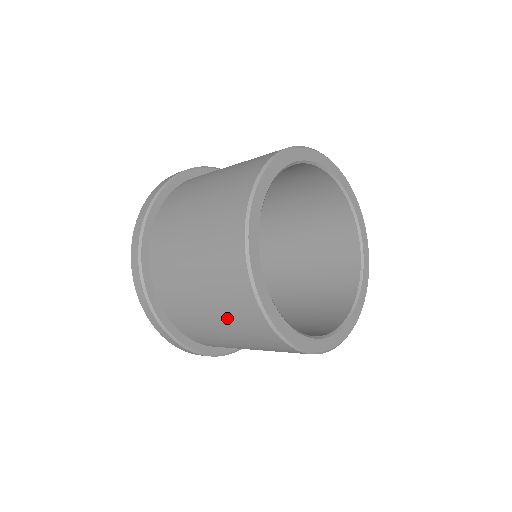
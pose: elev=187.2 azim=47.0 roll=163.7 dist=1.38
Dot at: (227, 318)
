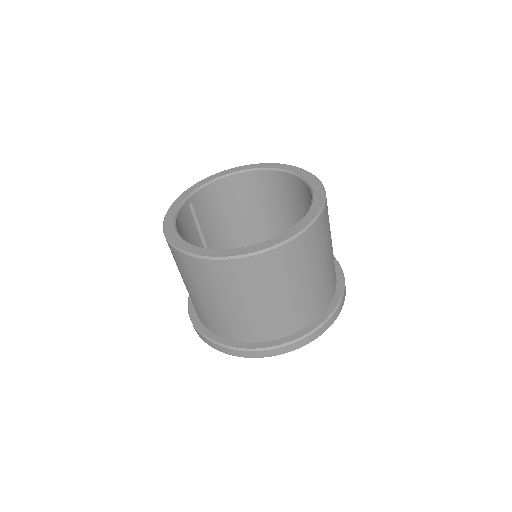
Dot at: (180, 271)
